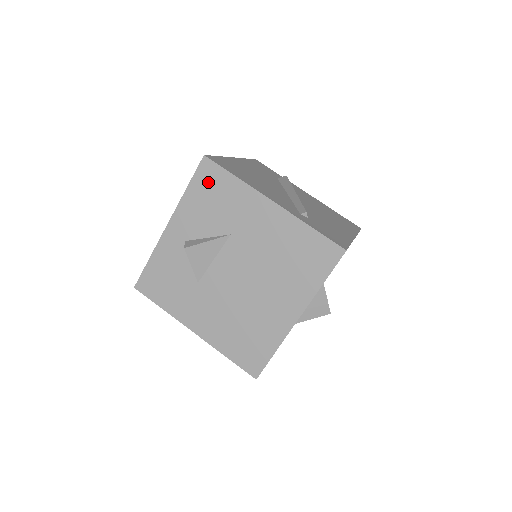
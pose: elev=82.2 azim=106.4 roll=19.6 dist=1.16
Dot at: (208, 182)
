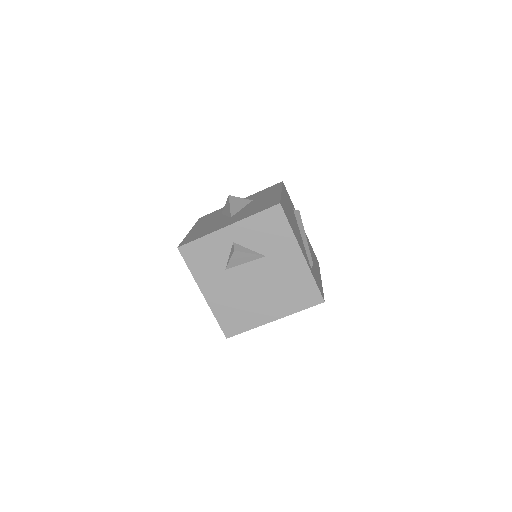
Dot at: (272, 219)
